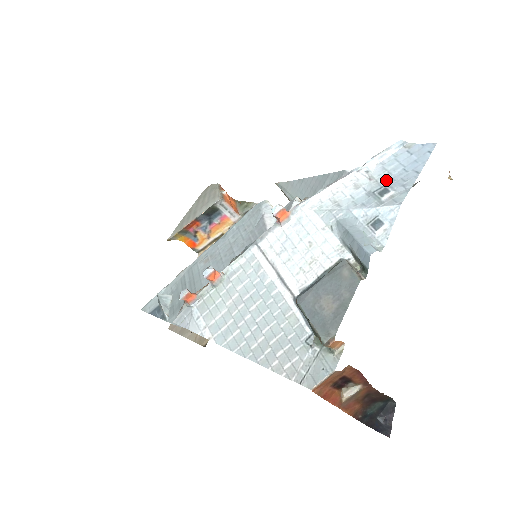
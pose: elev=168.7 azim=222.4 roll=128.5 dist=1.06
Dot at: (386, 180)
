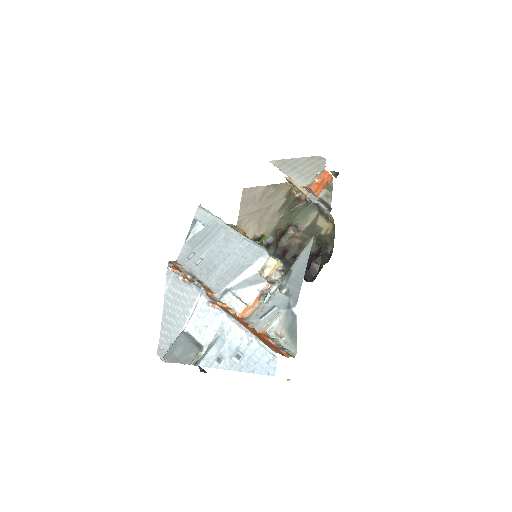
Dot at: (248, 354)
